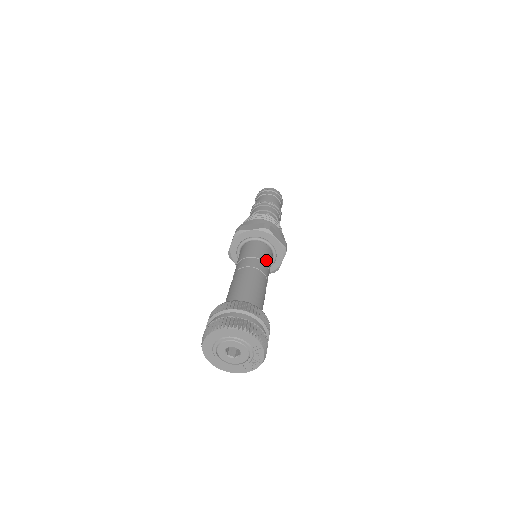
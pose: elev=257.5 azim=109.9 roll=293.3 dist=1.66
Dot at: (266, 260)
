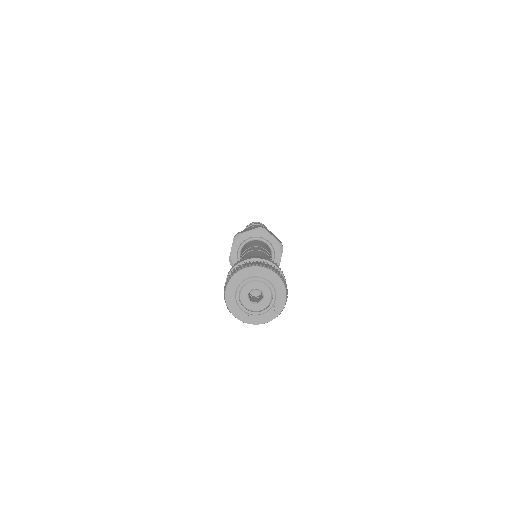
Dot at: occluded
